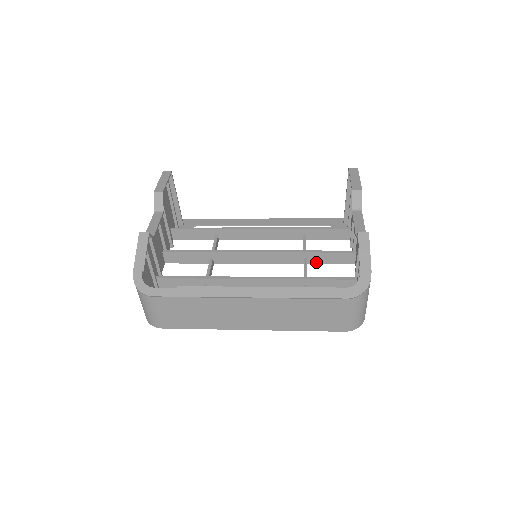
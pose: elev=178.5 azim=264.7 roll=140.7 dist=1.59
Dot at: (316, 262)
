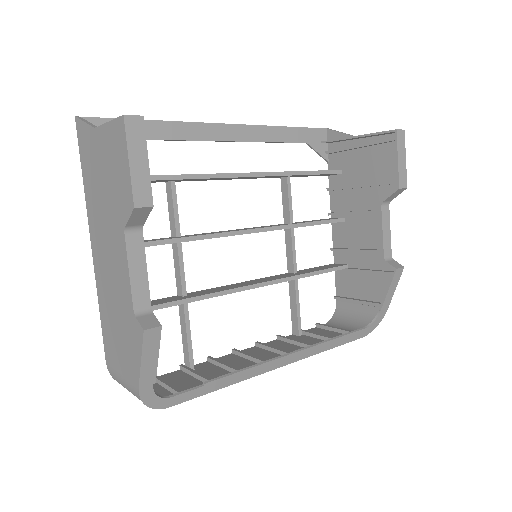
Dot at: occluded
